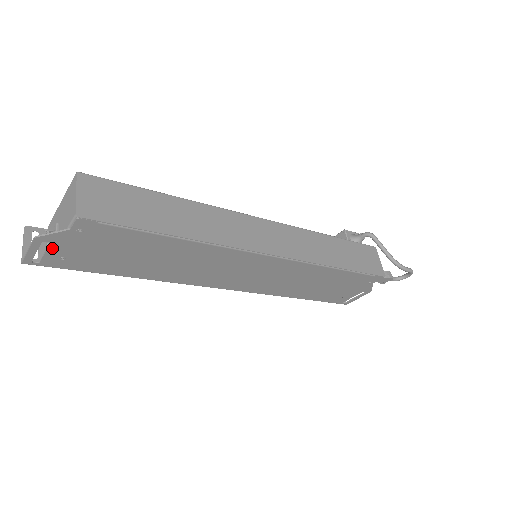
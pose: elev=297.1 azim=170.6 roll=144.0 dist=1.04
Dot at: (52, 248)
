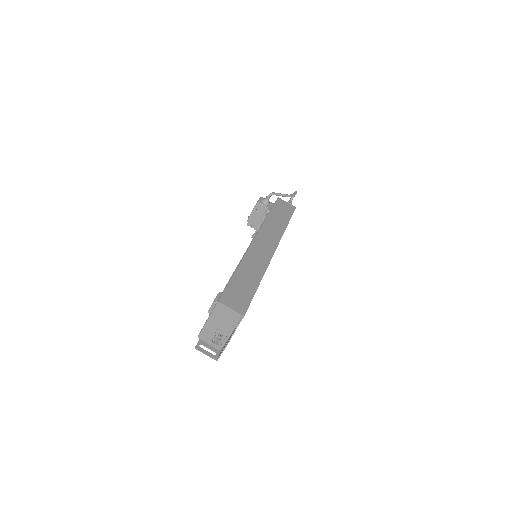
Dot at: occluded
